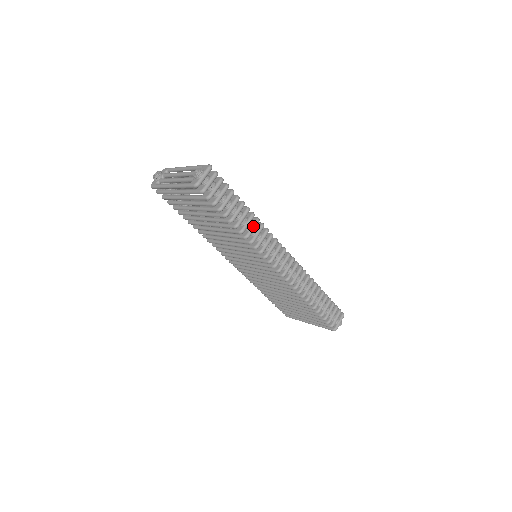
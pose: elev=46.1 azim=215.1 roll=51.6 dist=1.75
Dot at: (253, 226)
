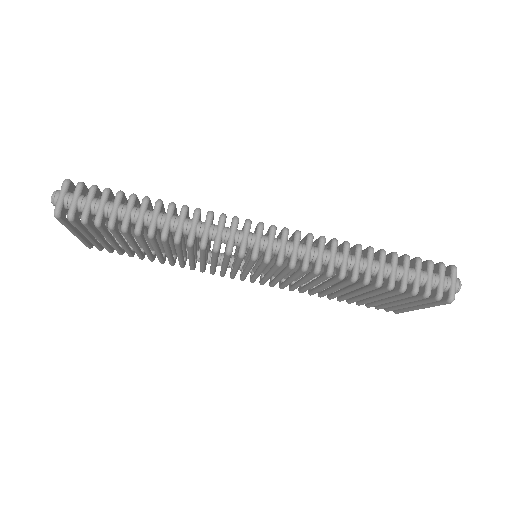
Dot at: (179, 220)
